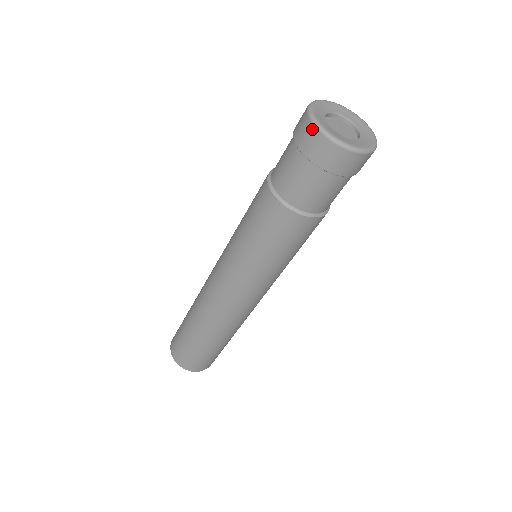
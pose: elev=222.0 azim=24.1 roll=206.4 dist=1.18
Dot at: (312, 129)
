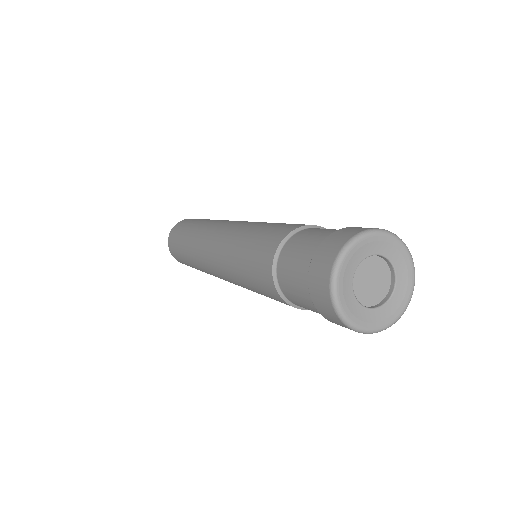
Dot at: (328, 271)
